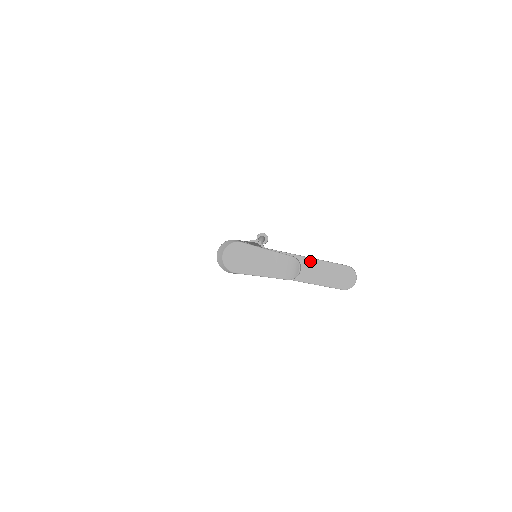
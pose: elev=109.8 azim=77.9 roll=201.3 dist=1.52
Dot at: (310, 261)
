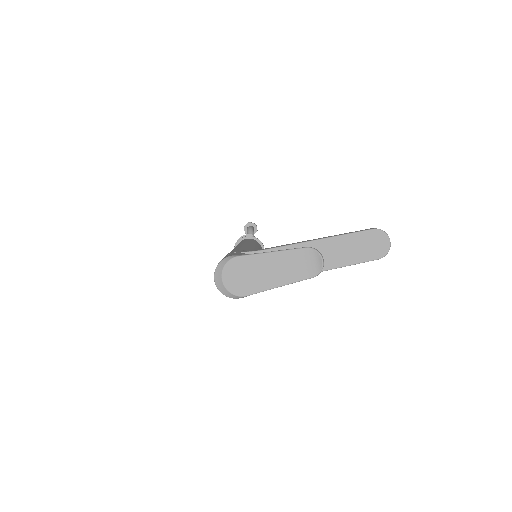
Dot at: (327, 242)
